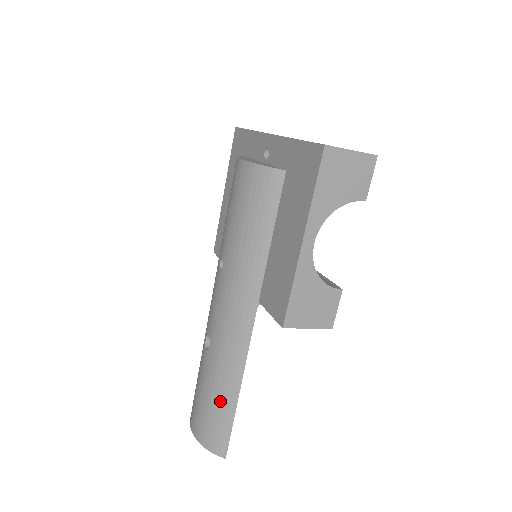
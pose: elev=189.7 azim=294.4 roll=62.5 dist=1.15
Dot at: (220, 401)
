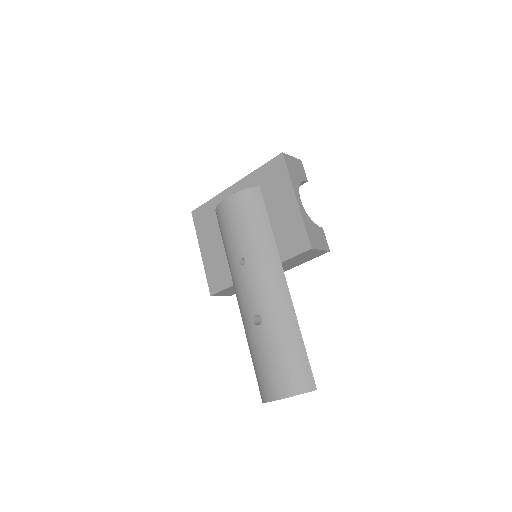
Dot at: (291, 346)
